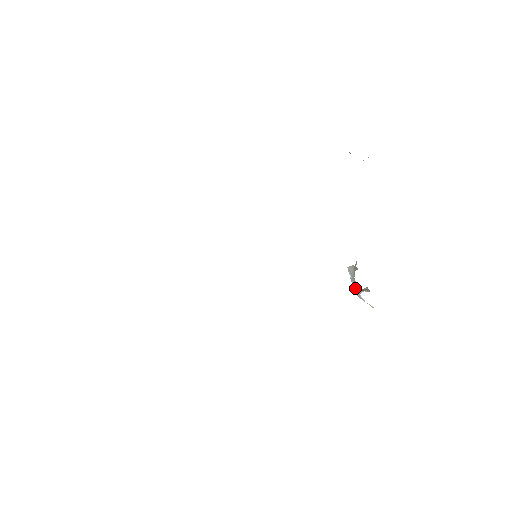
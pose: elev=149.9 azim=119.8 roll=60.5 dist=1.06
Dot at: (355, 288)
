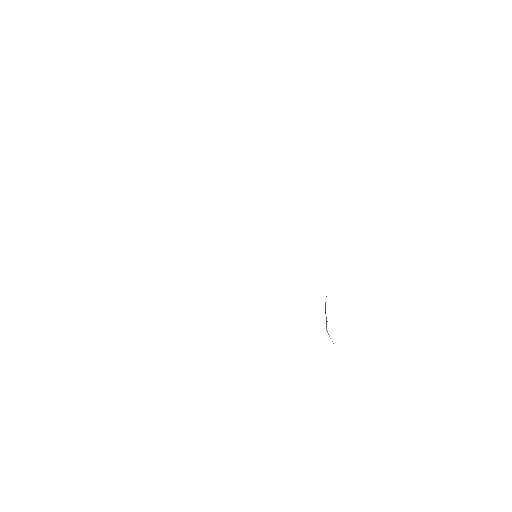
Dot at: occluded
